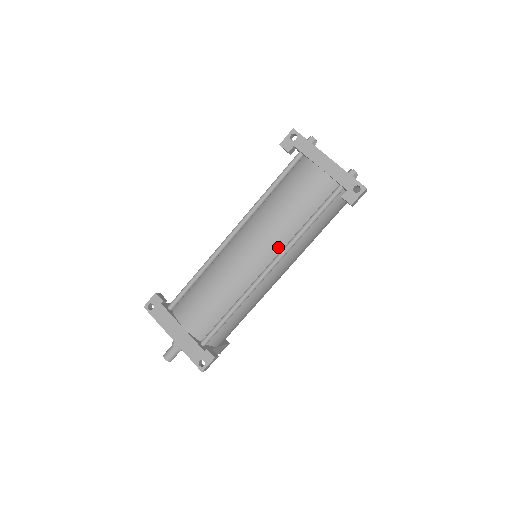
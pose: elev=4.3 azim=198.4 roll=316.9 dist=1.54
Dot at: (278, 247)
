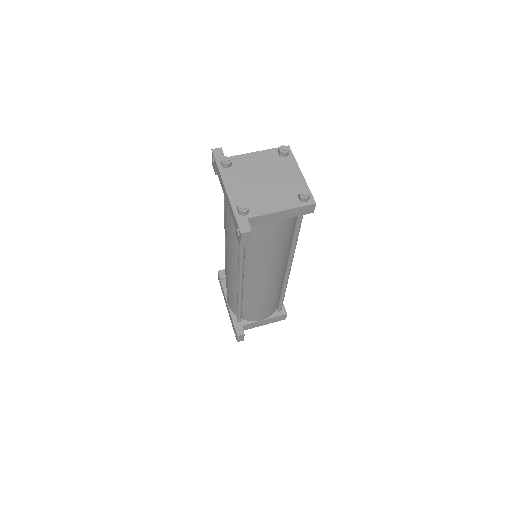
Dot at: (237, 264)
